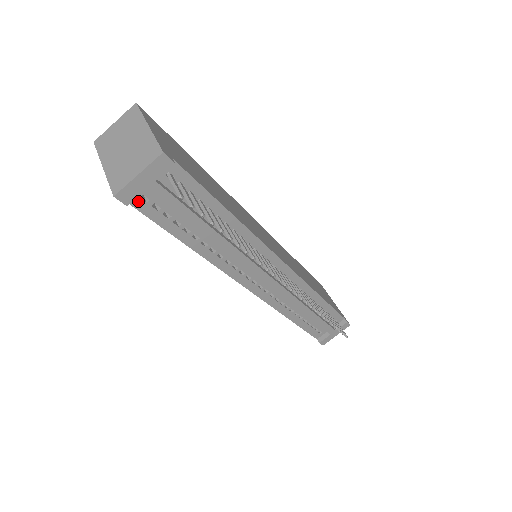
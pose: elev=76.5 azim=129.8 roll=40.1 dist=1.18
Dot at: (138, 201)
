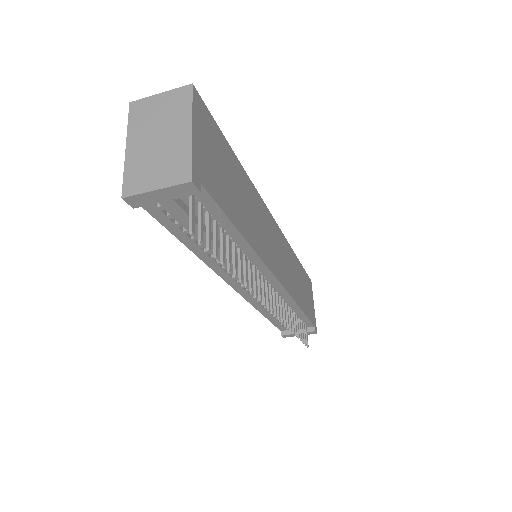
Dot at: occluded
